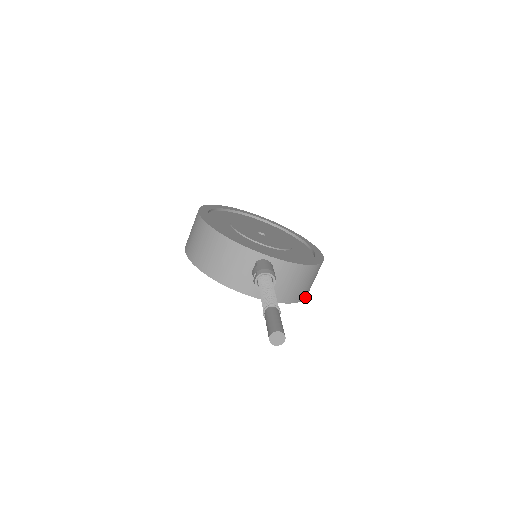
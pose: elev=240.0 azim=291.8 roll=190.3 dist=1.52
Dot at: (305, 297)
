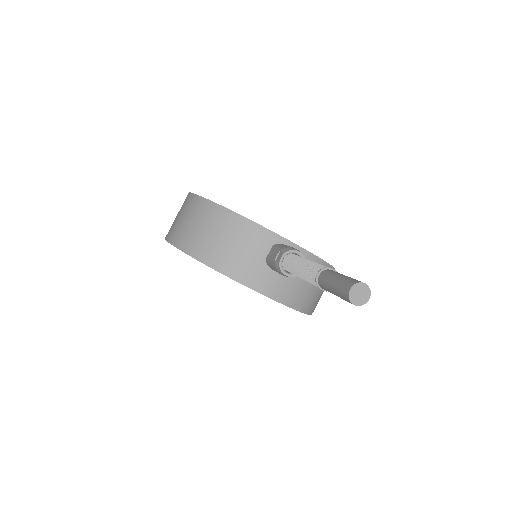
Dot at: (312, 312)
